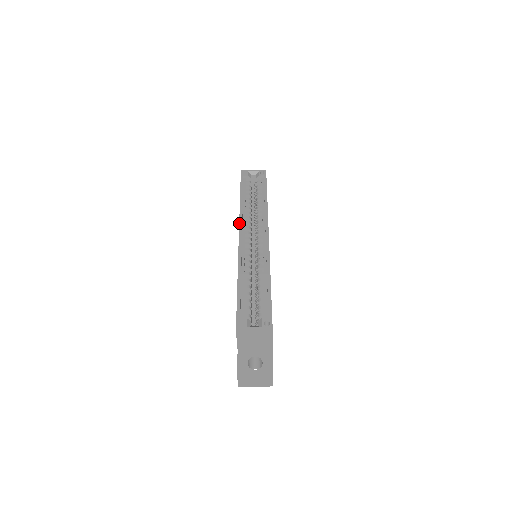
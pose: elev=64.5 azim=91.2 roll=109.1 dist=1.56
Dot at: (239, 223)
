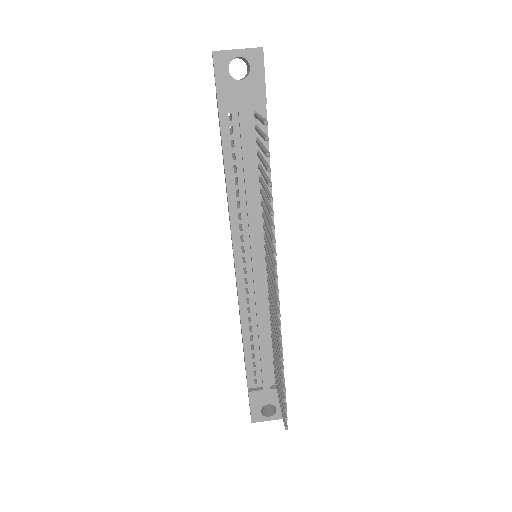
Dot at: occluded
